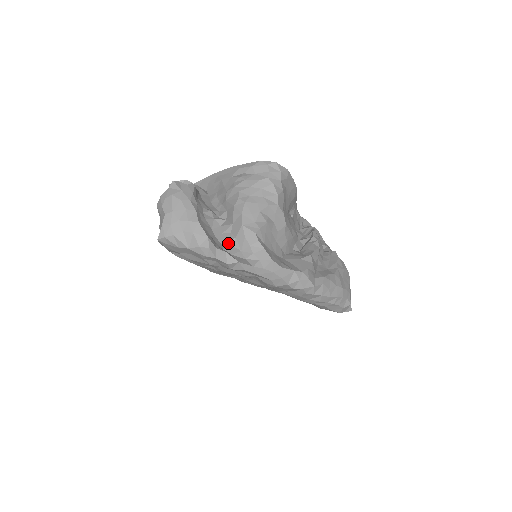
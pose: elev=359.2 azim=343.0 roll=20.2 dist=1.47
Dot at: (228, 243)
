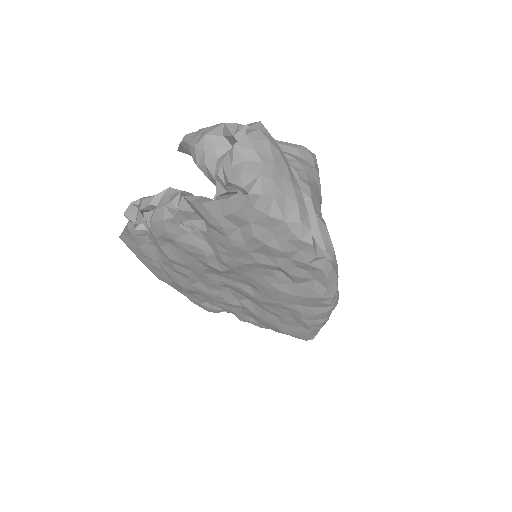
Dot at: occluded
